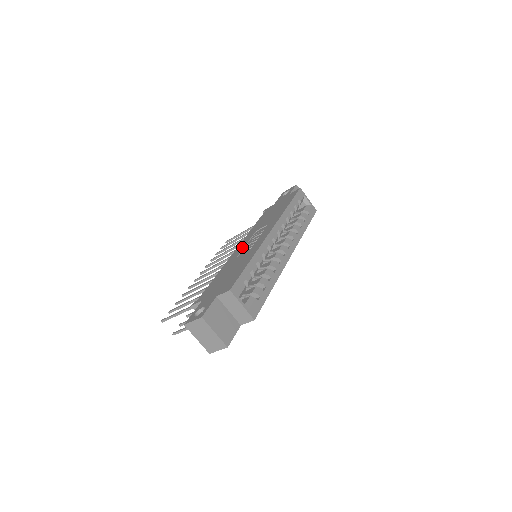
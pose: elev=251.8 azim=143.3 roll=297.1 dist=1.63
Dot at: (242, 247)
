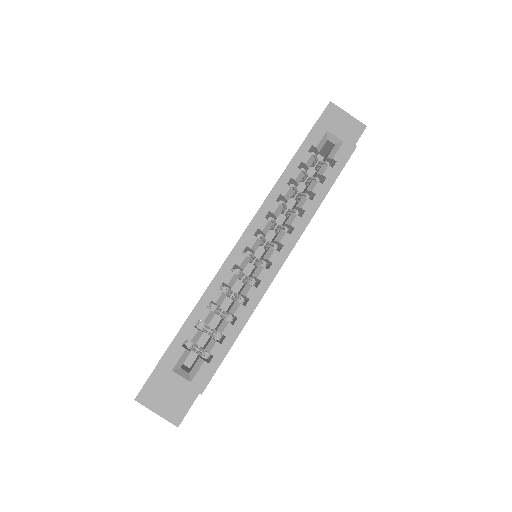
Dot at: occluded
